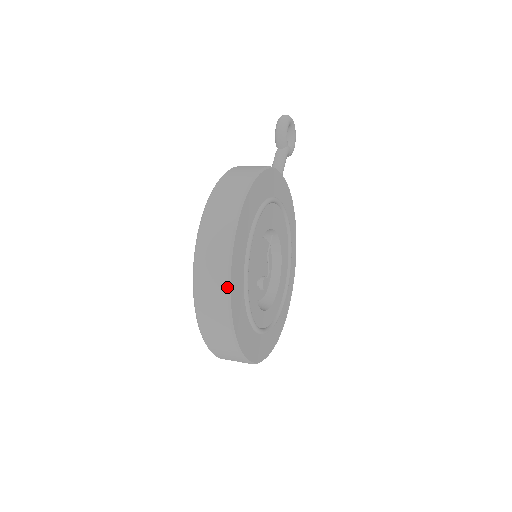
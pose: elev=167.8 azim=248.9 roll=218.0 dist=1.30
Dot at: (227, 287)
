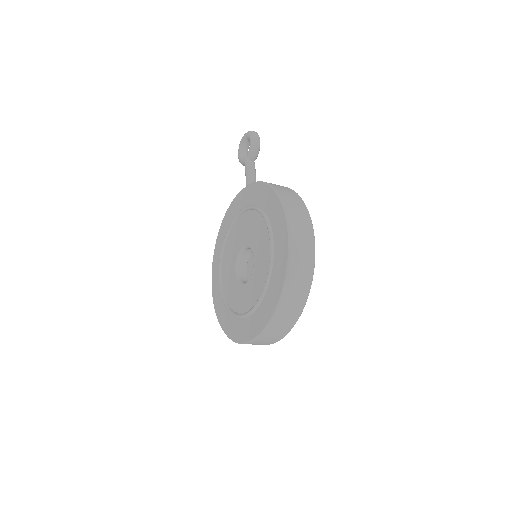
Dot at: (309, 291)
